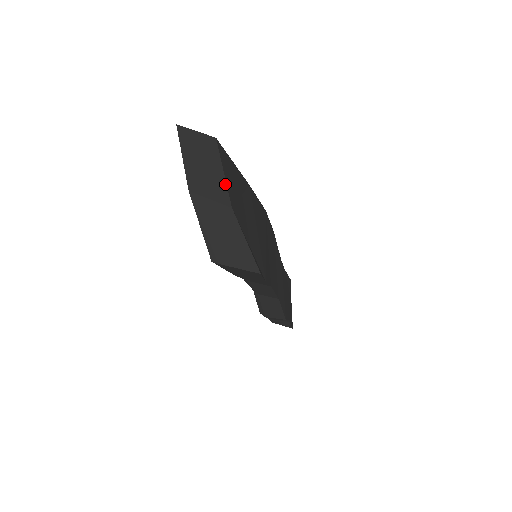
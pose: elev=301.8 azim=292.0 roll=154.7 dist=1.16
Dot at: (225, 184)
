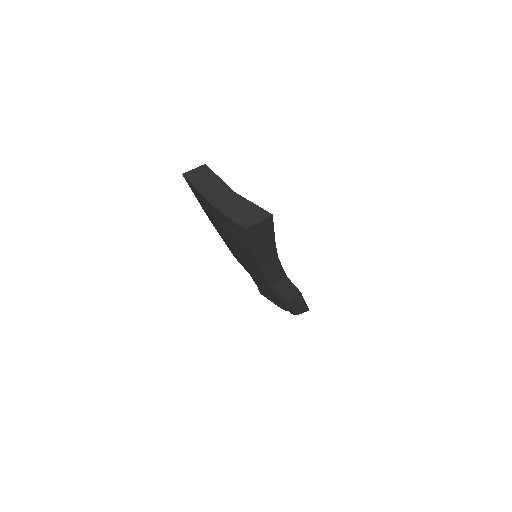
Dot at: (224, 183)
